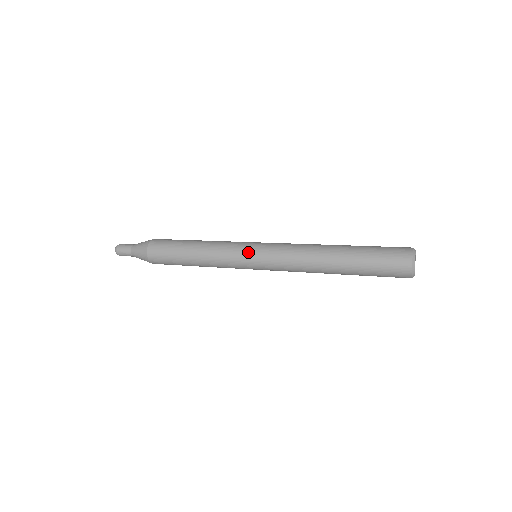
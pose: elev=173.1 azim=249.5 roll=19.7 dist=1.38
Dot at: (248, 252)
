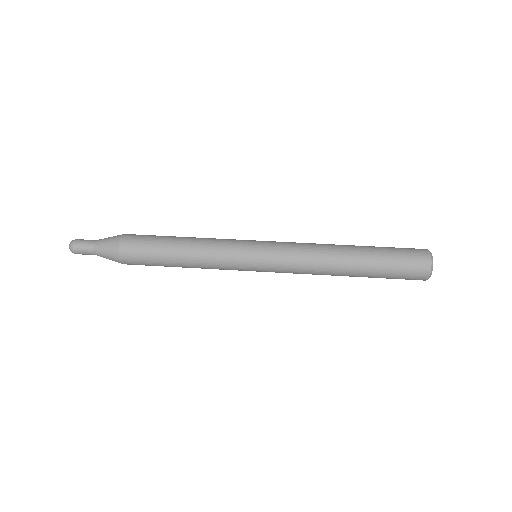
Dot at: (251, 257)
